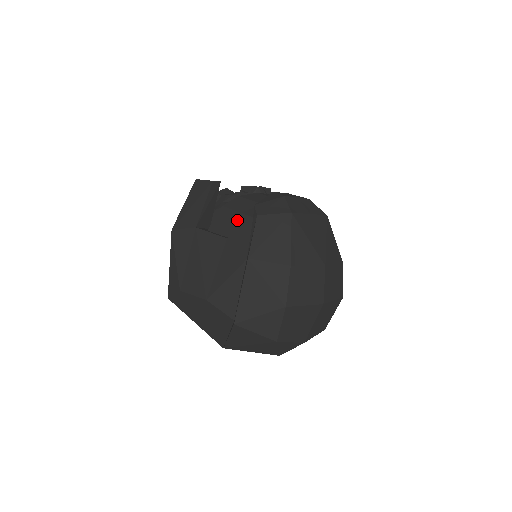
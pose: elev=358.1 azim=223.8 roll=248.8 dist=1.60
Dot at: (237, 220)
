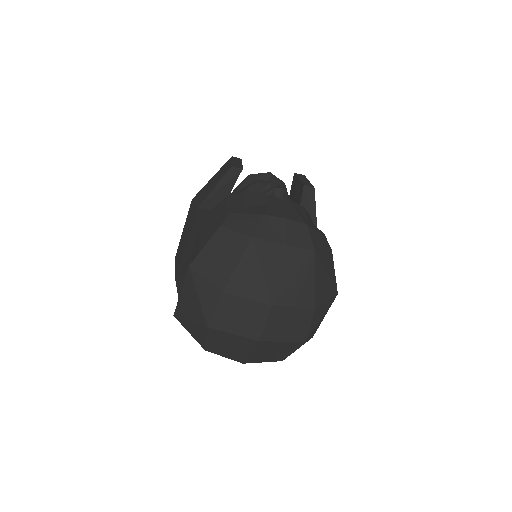
Dot at: (220, 219)
